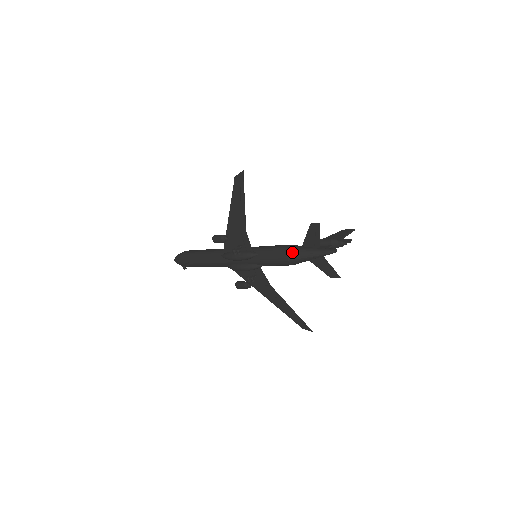
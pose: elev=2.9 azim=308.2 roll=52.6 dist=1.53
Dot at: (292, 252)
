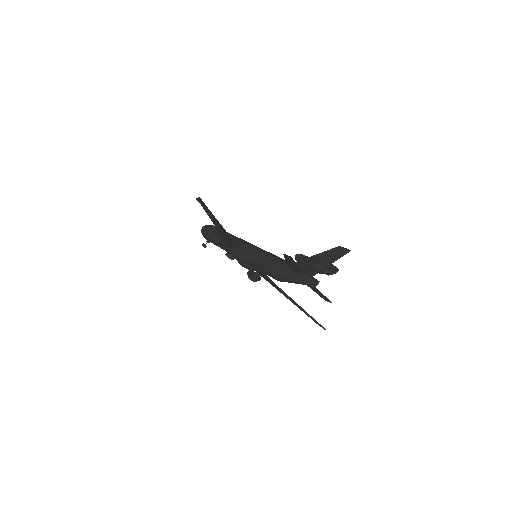
Dot at: (276, 272)
